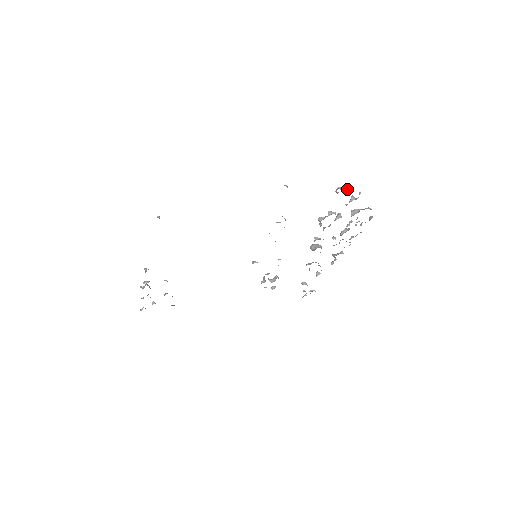
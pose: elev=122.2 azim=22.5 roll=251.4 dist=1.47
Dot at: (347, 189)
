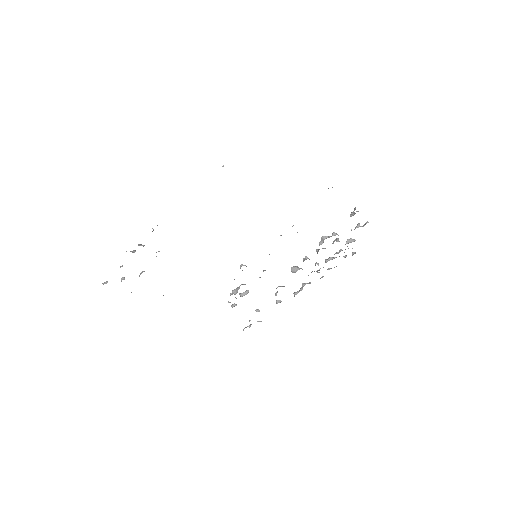
Dot at: occluded
